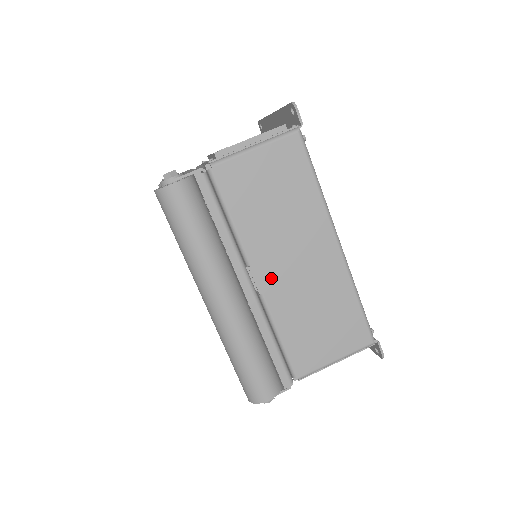
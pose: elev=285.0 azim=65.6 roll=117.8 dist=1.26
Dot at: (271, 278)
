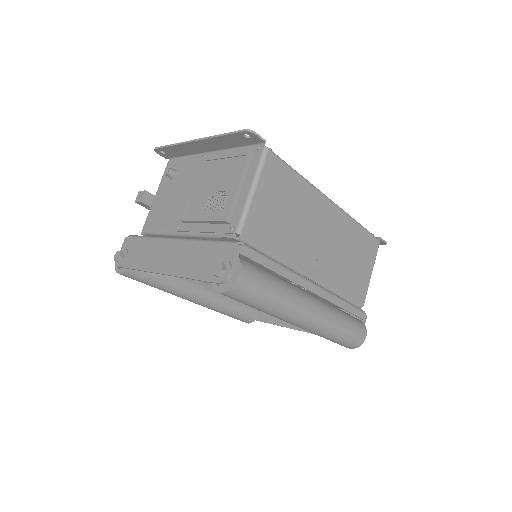
Dot at: (317, 266)
